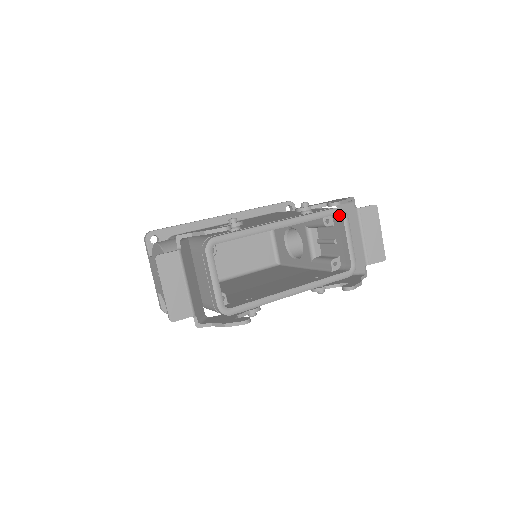
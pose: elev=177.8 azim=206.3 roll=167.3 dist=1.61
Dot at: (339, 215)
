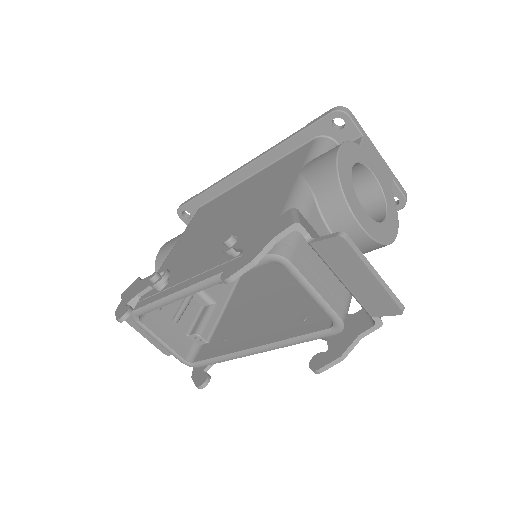
Dot at: occluded
